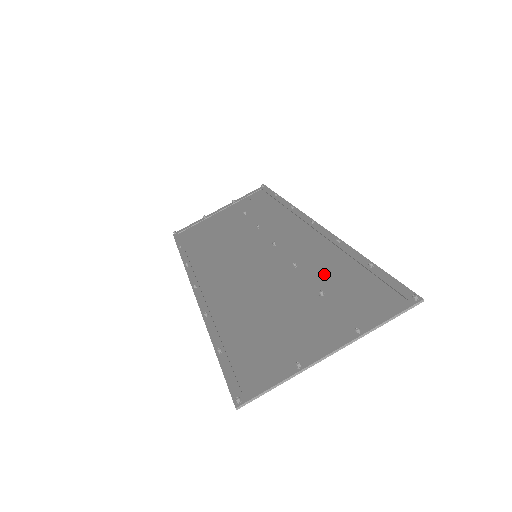
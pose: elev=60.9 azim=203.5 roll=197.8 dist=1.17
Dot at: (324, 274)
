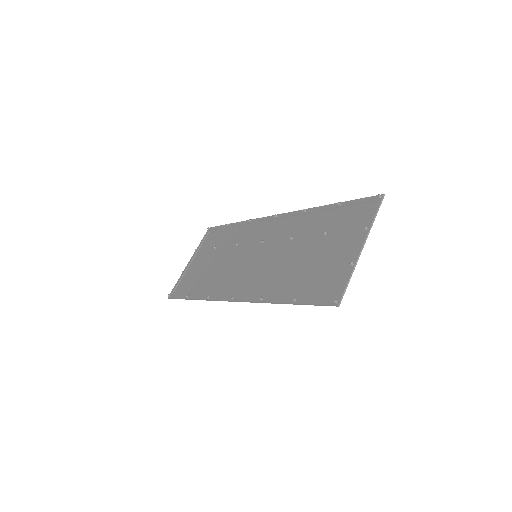
Dot at: (315, 228)
